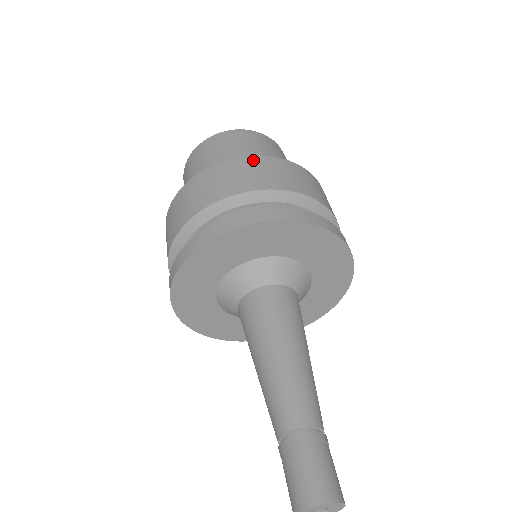
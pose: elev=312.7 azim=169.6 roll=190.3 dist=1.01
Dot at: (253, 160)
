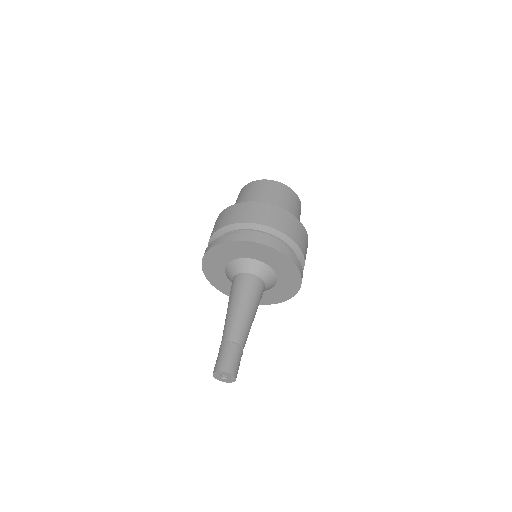
Dot at: (303, 229)
